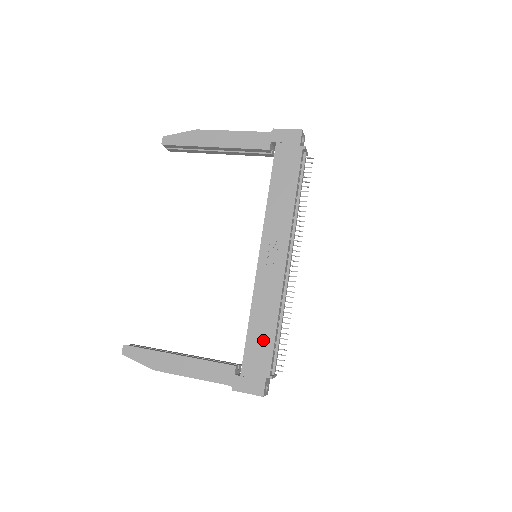
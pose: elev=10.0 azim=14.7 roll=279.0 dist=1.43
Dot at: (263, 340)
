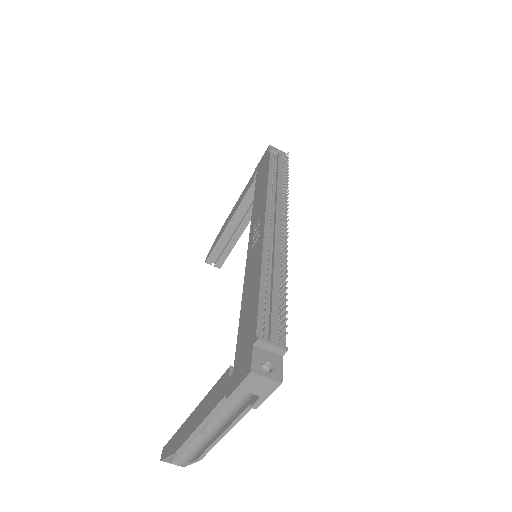
Dot at: (250, 309)
